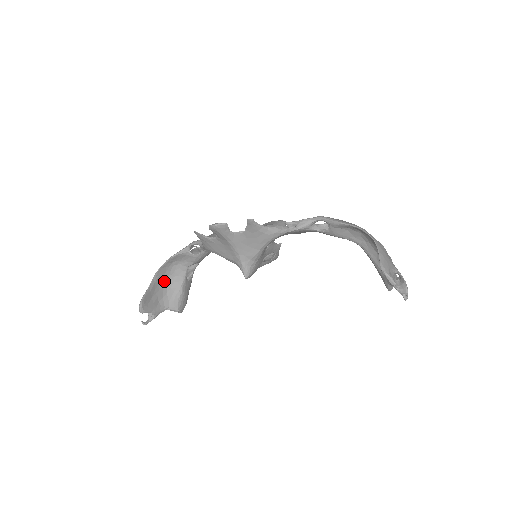
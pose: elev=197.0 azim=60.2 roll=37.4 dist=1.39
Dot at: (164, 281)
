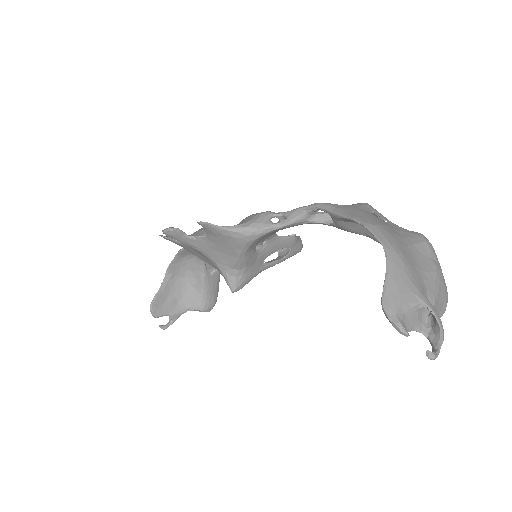
Dot at: (181, 278)
